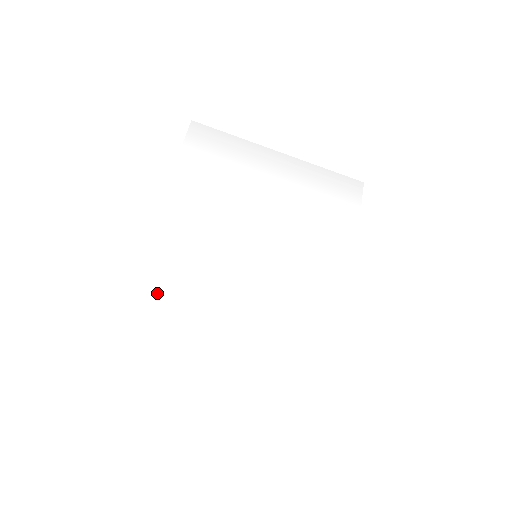
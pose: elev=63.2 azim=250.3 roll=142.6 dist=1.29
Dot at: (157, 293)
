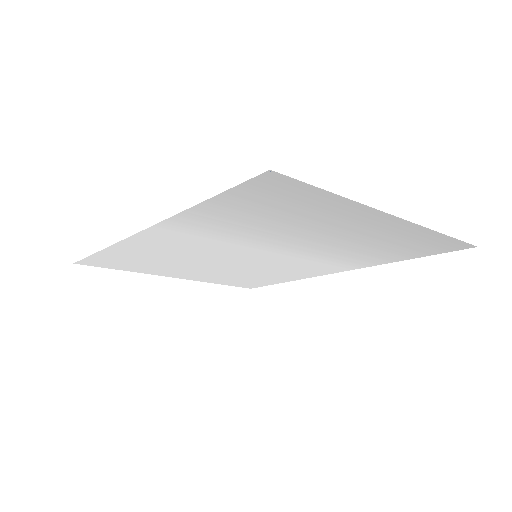
Dot at: (131, 255)
